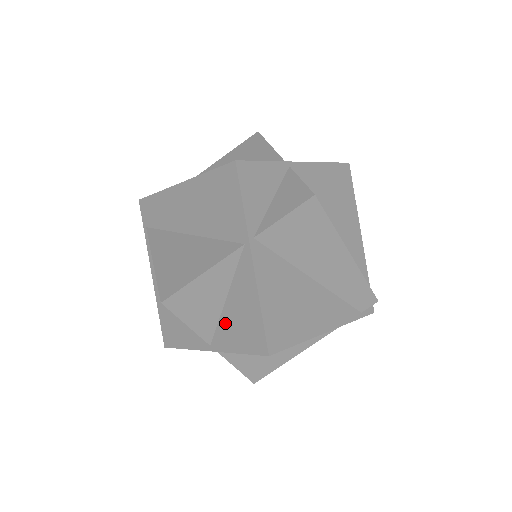
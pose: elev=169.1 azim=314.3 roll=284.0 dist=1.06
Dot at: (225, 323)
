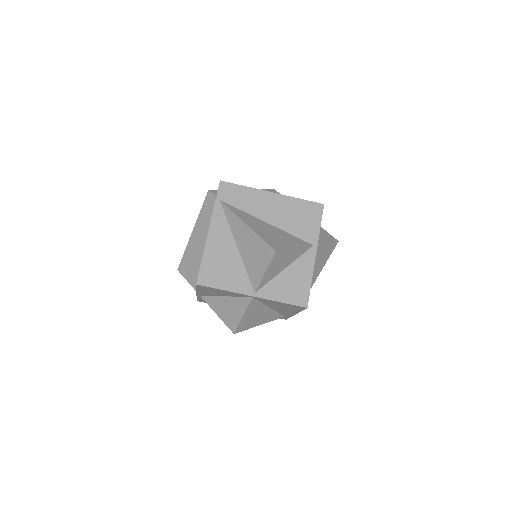
Dot at: (277, 282)
